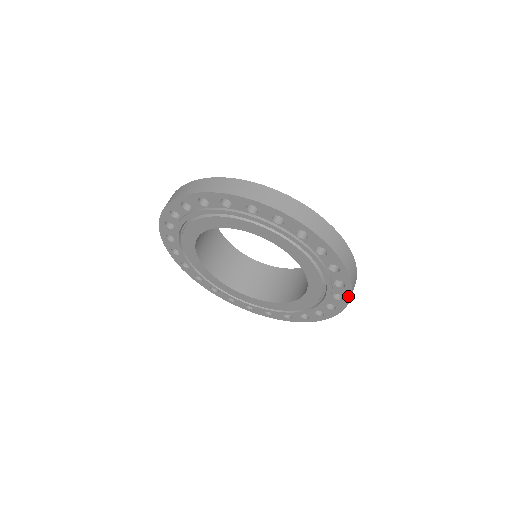
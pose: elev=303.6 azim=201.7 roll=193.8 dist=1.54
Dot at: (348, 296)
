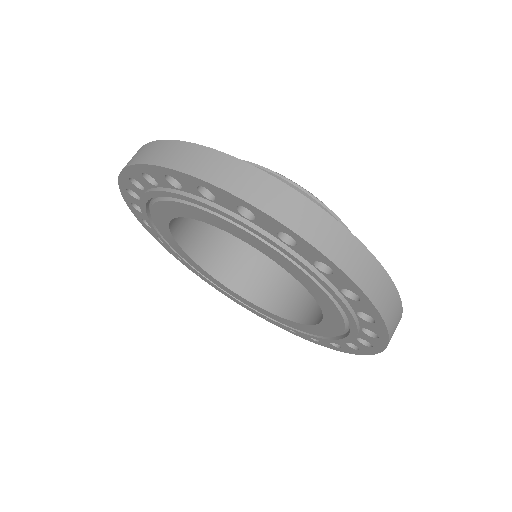
Dot at: (384, 336)
